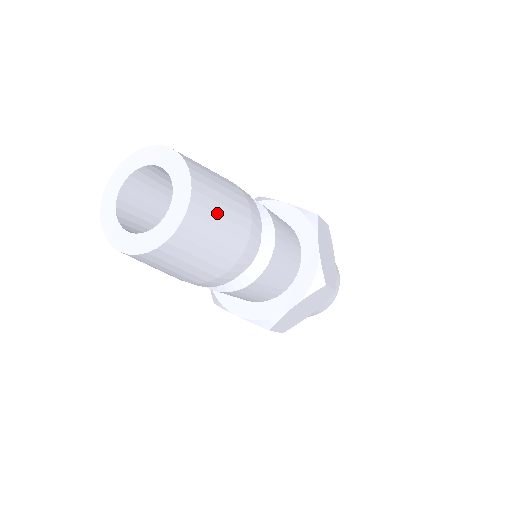
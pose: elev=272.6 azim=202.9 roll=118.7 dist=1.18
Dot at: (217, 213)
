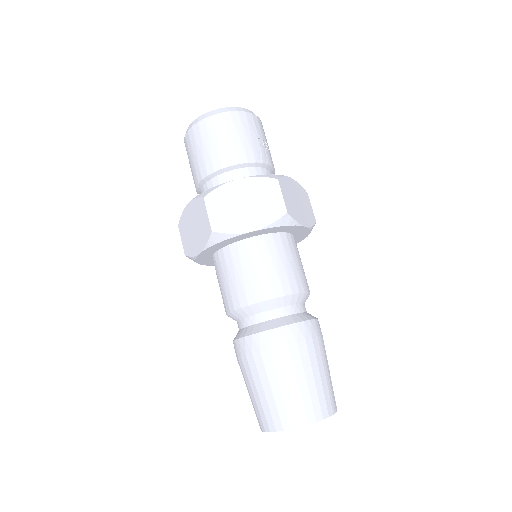
Dot at: occluded
